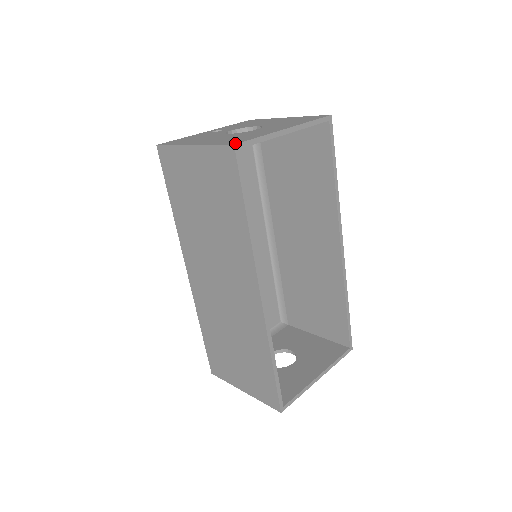
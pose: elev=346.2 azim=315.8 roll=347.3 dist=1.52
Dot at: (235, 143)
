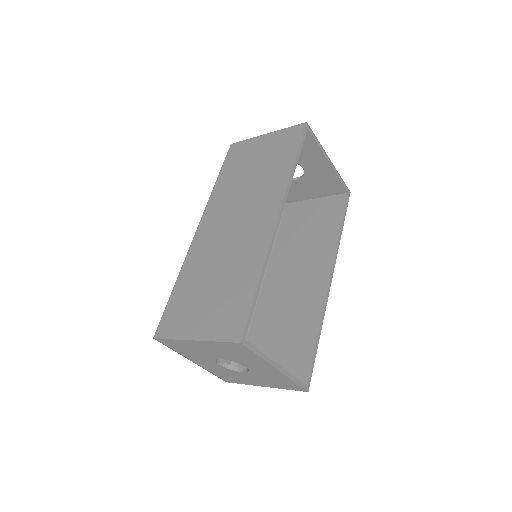
Dot at: (306, 125)
